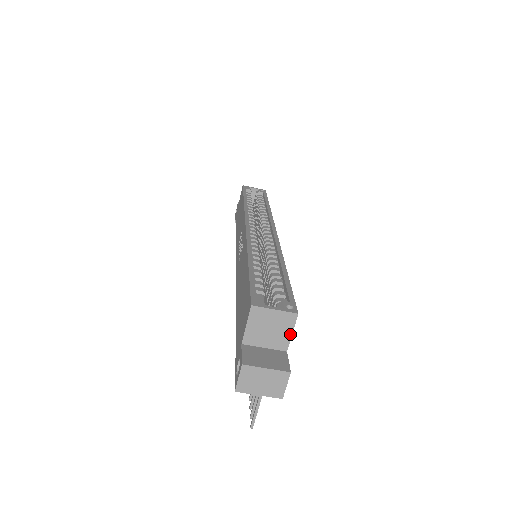
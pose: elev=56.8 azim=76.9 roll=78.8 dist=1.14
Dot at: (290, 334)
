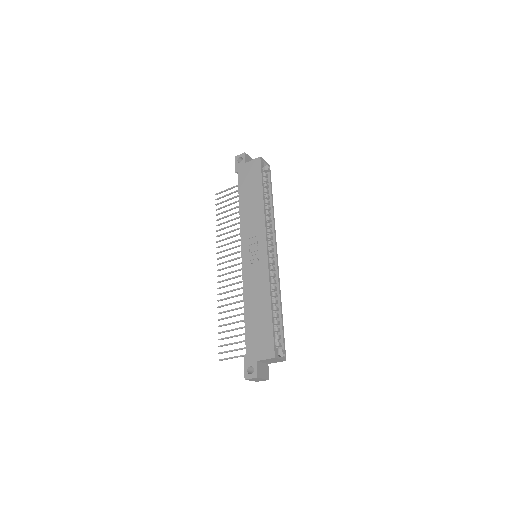
Dot at: (276, 362)
